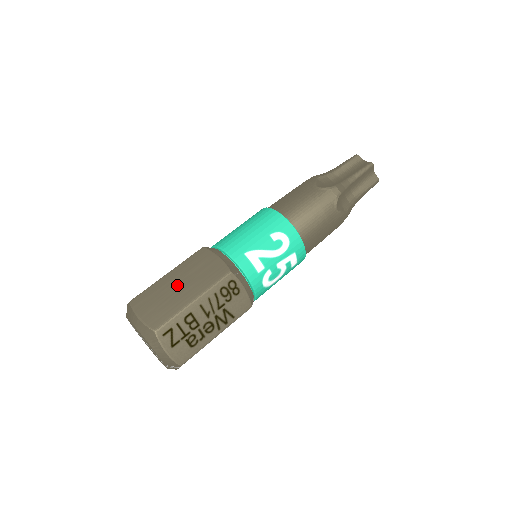
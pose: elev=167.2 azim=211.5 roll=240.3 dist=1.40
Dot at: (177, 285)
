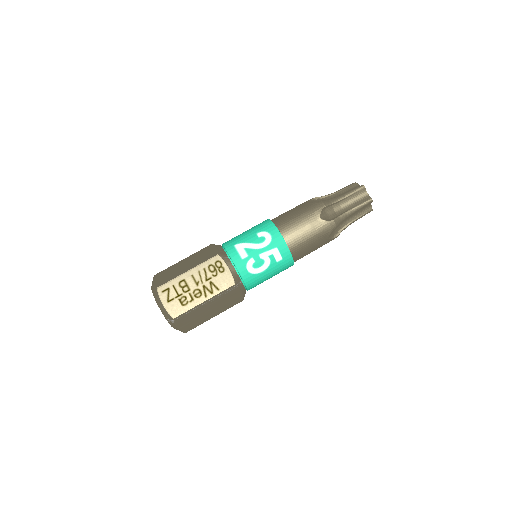
Dot at: (184, 264)
